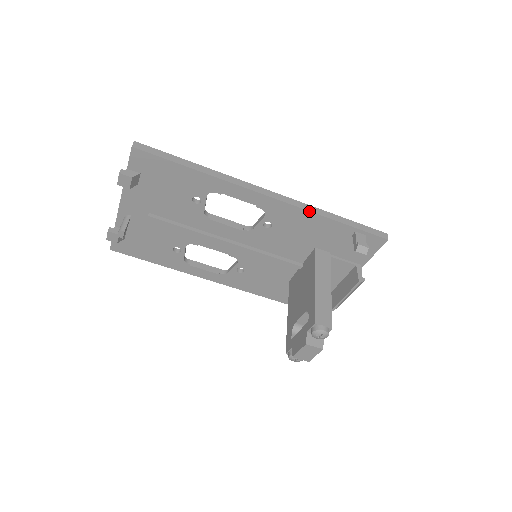
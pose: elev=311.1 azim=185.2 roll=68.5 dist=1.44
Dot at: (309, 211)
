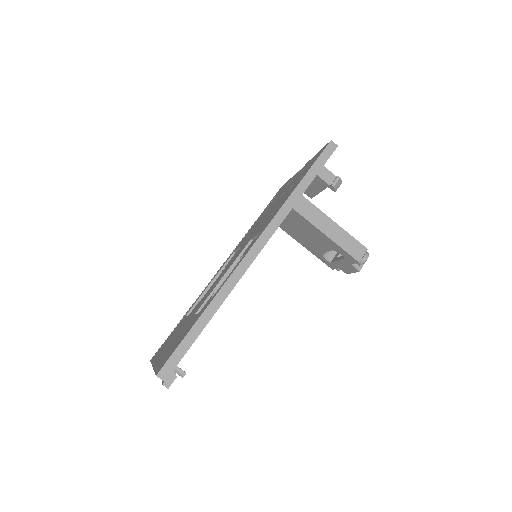
Dot at: occluded
